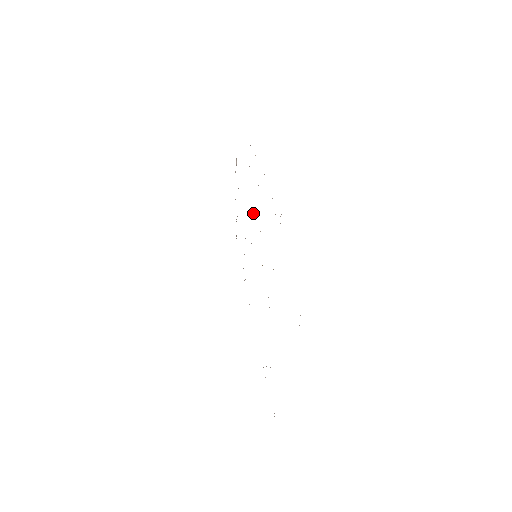
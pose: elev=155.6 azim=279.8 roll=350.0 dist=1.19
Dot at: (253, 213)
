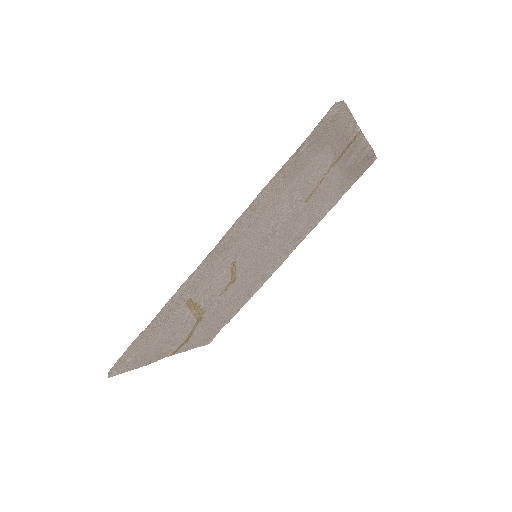
Dot at: (257, 237)
